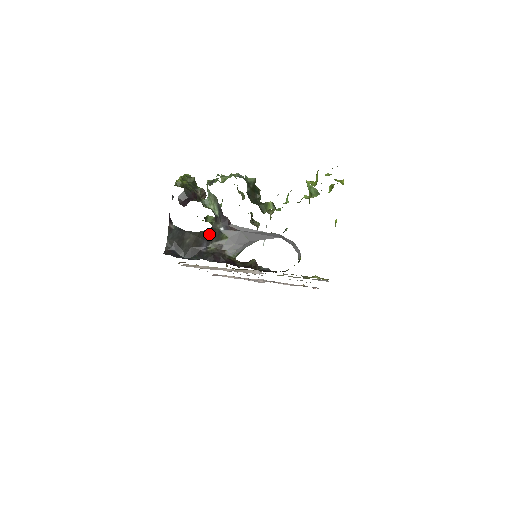
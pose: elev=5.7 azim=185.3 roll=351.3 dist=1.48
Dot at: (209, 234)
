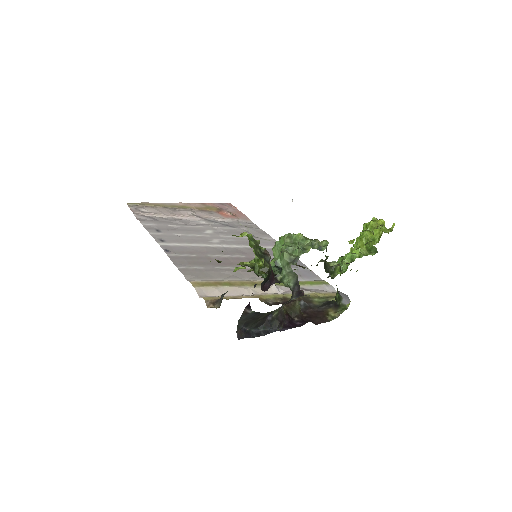
Dot at: occluded
